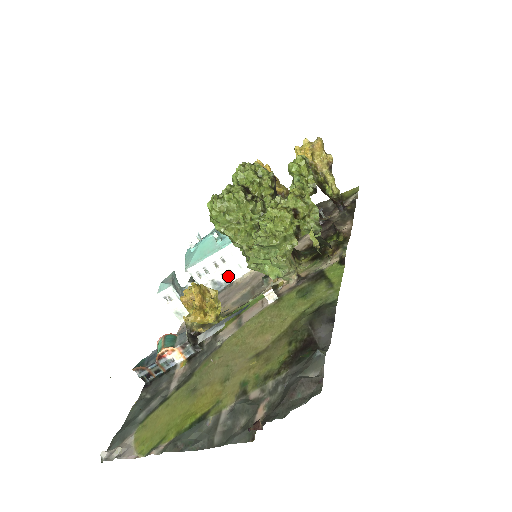
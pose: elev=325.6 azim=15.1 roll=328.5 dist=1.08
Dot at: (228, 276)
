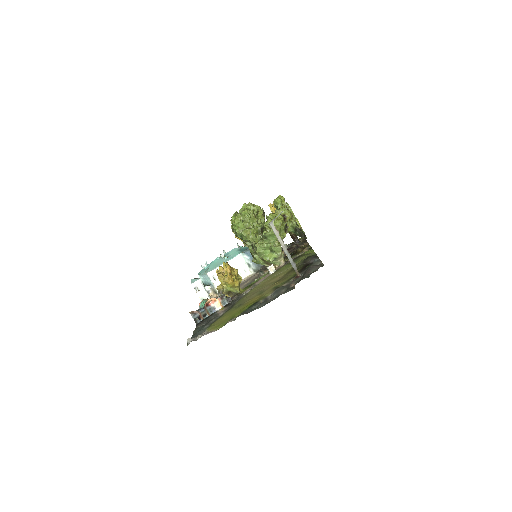
Dot at: occluded
